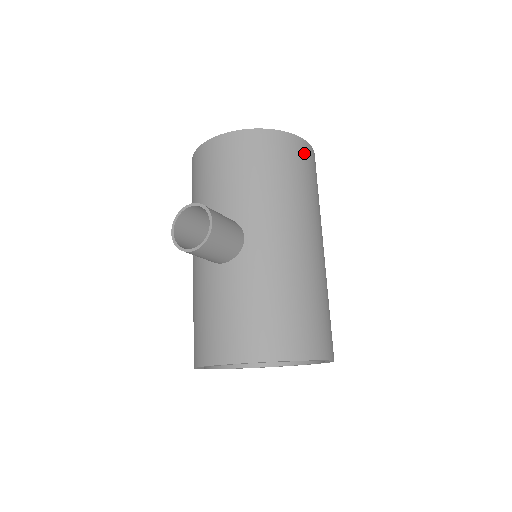
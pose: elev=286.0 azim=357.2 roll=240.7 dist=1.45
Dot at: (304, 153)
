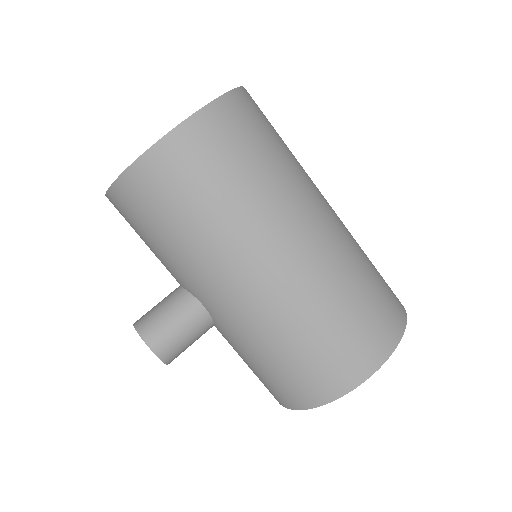
Dot at: (182, 155)
